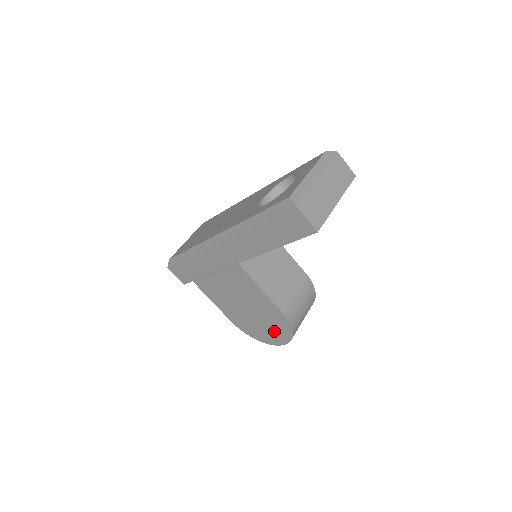
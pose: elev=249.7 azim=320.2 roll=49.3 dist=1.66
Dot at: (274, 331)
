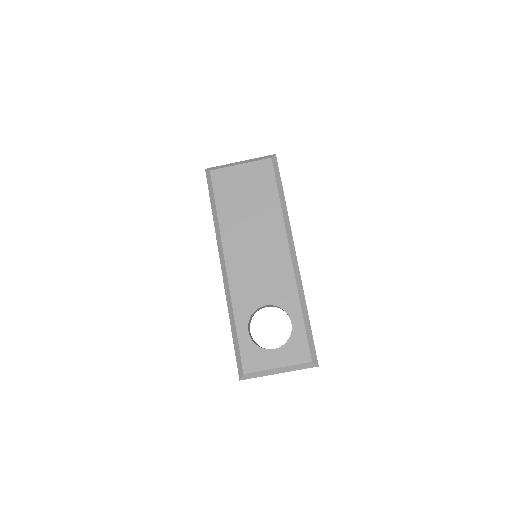
Dot at: occluded
